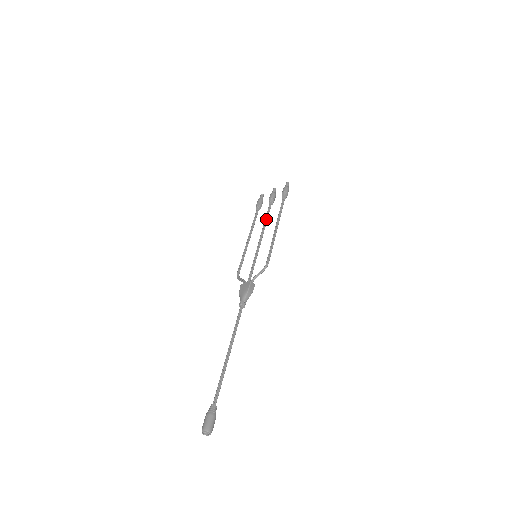
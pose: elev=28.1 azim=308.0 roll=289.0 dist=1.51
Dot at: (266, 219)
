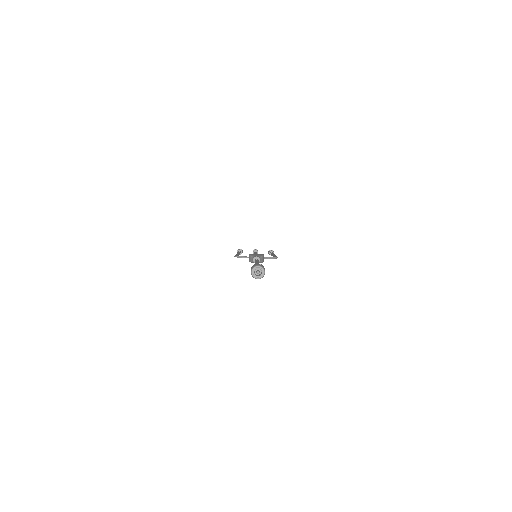
Dot at: occluded
